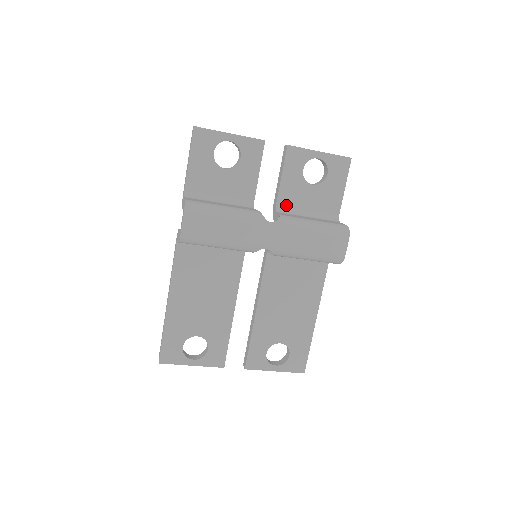
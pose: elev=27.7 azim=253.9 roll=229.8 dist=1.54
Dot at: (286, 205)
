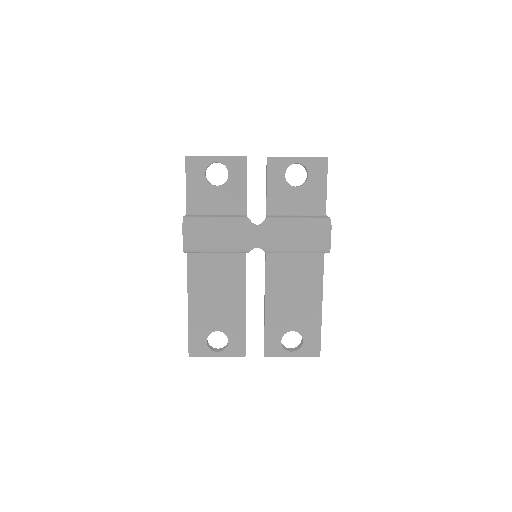
Dot at: (275, 208)
